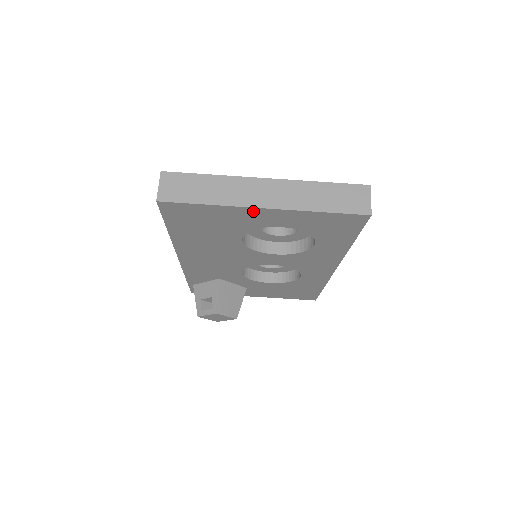
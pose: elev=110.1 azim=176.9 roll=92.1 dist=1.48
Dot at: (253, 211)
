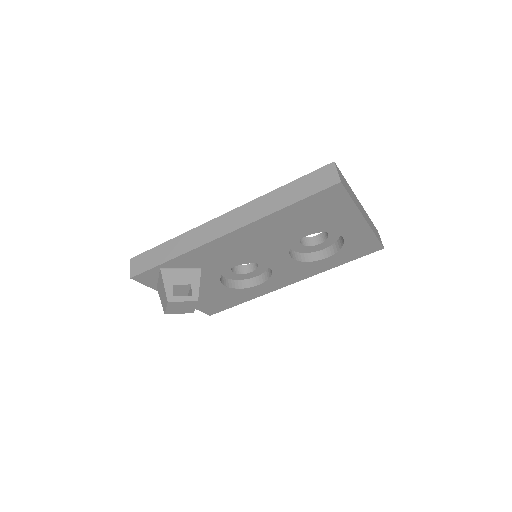
Dot at: (358, 218)
